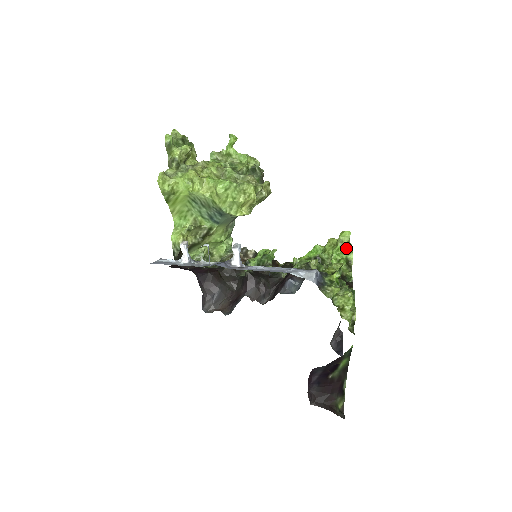
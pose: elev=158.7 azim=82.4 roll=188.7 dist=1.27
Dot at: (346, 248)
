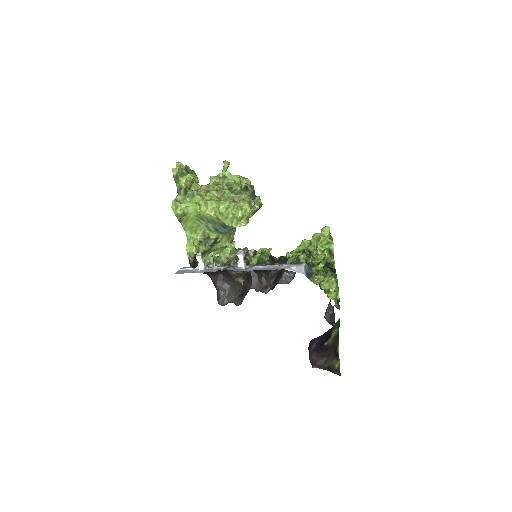
Dot at: (328, 240)
